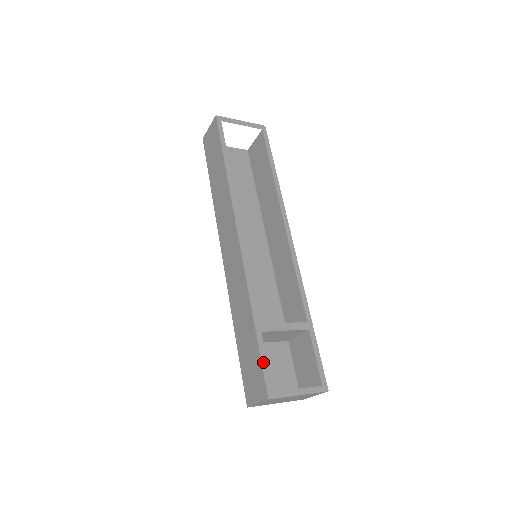
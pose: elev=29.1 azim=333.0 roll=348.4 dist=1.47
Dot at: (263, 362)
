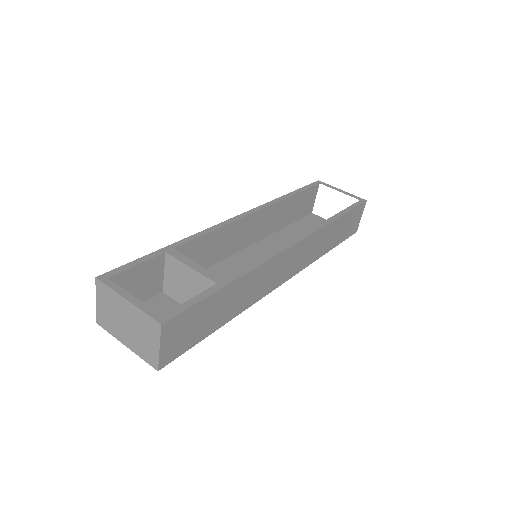
Dot at: (134, 262)
